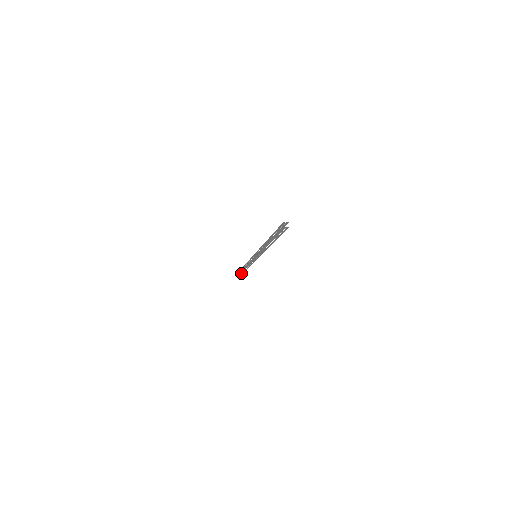
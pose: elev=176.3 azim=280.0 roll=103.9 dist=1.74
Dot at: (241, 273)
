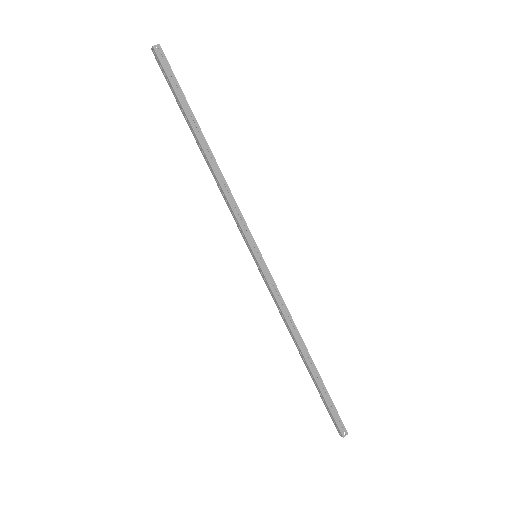
Dot at: (168, 78)
